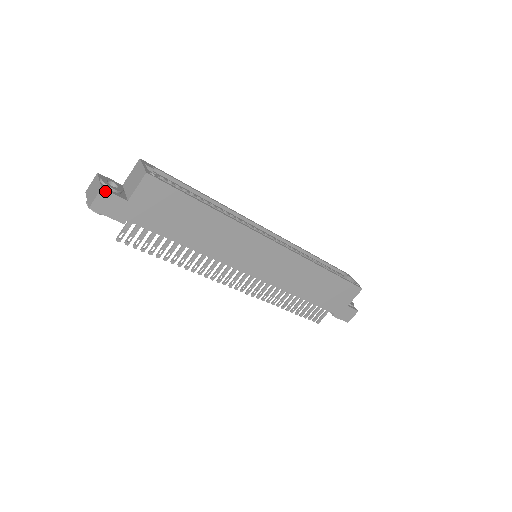
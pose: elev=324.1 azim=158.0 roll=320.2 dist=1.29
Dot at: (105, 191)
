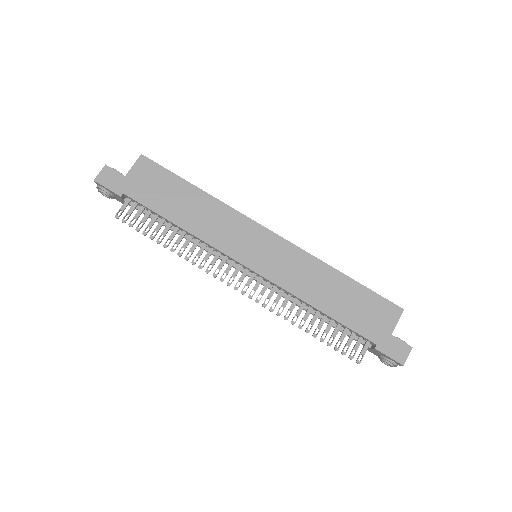
Dot at: (108, 167)
